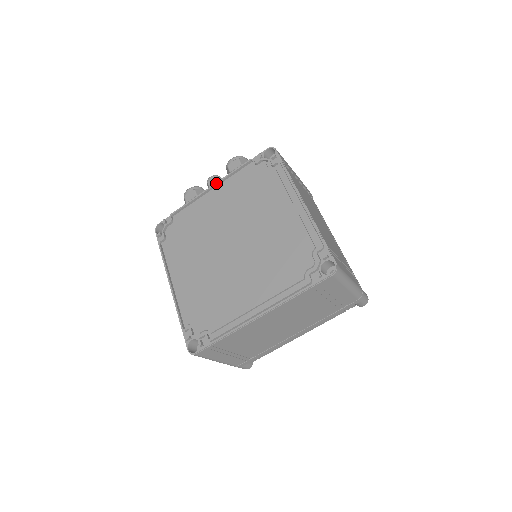
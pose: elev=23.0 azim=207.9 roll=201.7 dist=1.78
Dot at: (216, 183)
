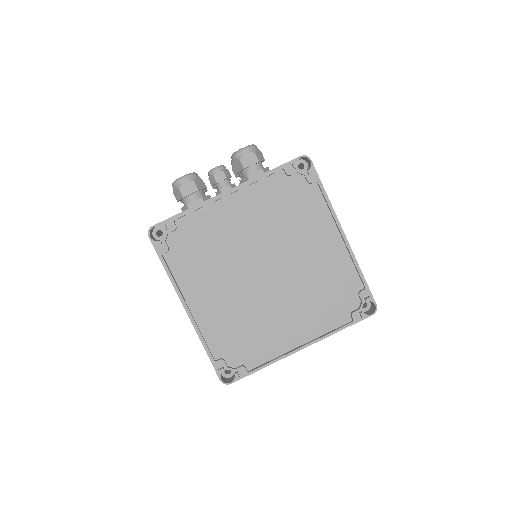
Dot at: (237, 189)
